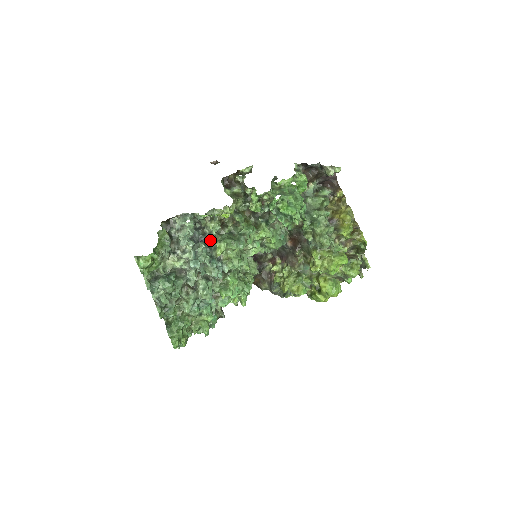
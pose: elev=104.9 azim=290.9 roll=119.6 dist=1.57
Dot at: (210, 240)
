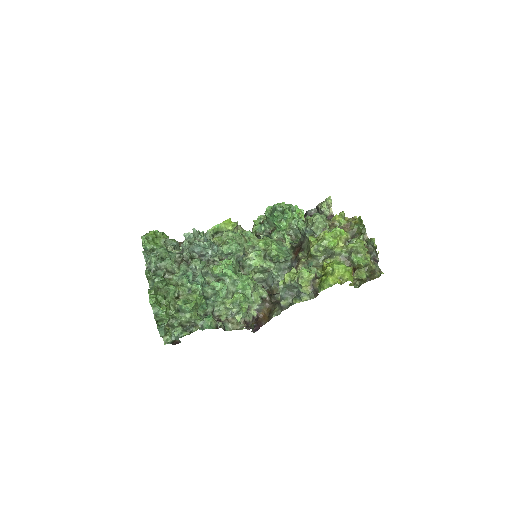
Dot at: occluded
